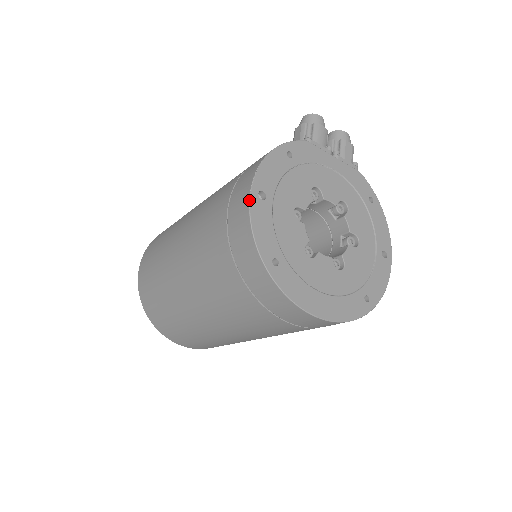
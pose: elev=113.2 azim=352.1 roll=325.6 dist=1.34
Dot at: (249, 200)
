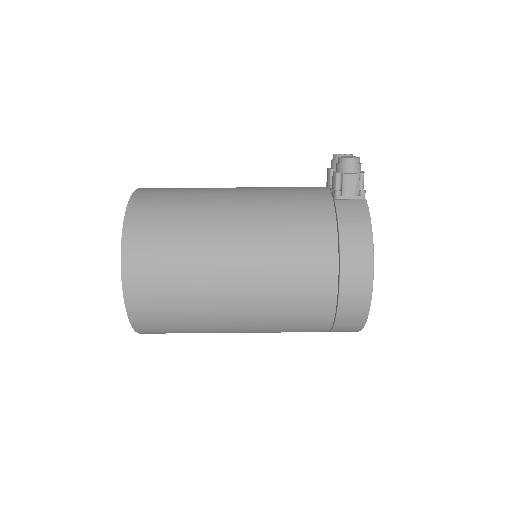
Dot at: occluded
